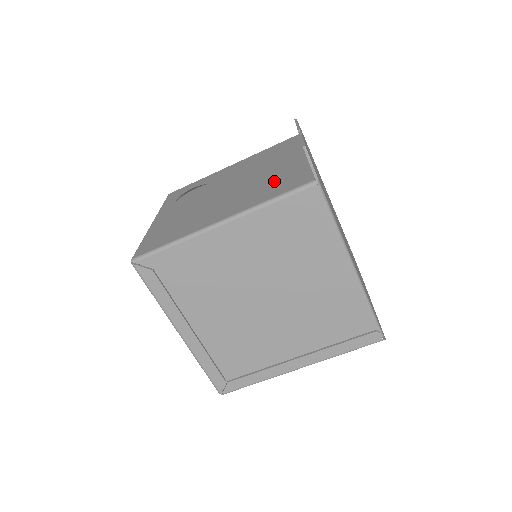
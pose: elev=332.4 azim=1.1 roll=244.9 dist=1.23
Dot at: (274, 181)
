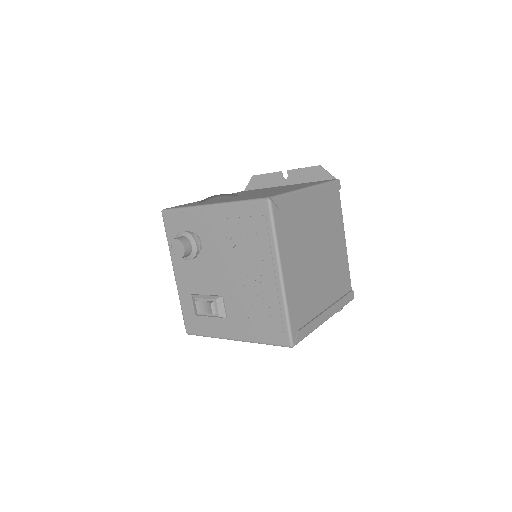
Dot at: occluded
